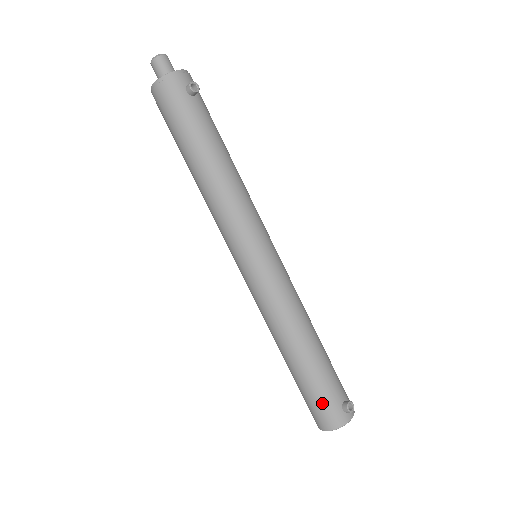
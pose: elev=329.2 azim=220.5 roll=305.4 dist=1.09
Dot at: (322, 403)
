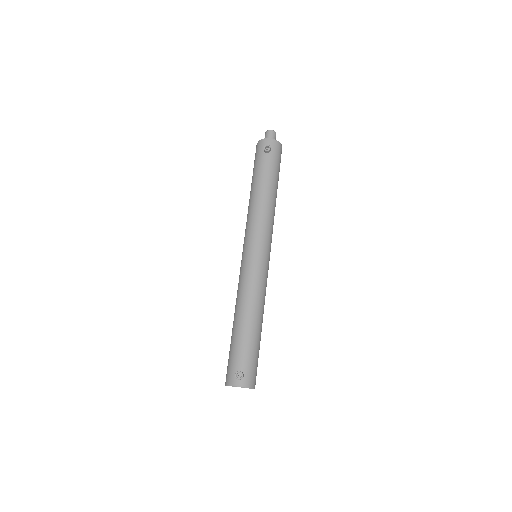
Dot at: (229, 362)
